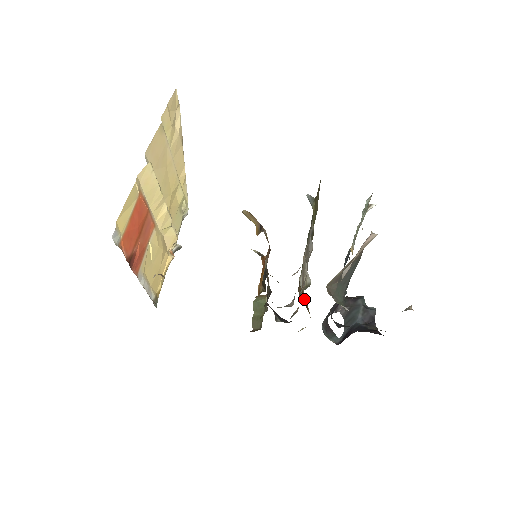
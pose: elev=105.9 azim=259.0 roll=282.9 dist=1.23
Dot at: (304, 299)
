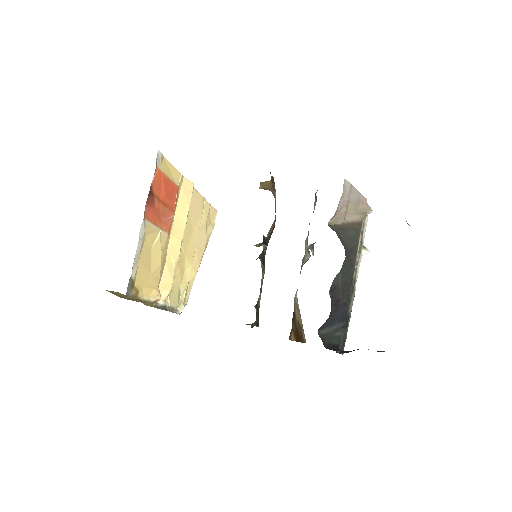
Dot at: (296, 332)
